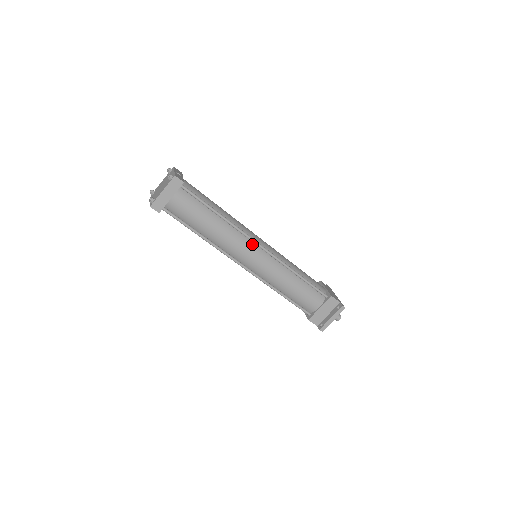
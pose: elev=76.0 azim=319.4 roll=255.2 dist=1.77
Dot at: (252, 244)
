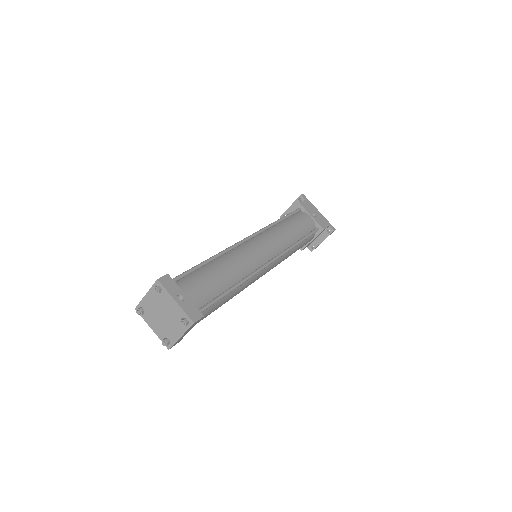
Dot at: (263, 269)
